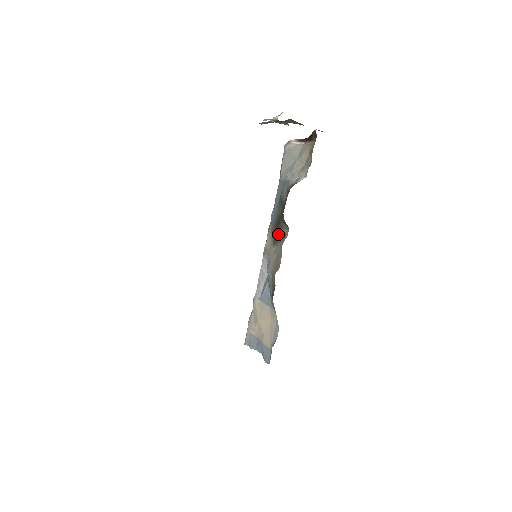
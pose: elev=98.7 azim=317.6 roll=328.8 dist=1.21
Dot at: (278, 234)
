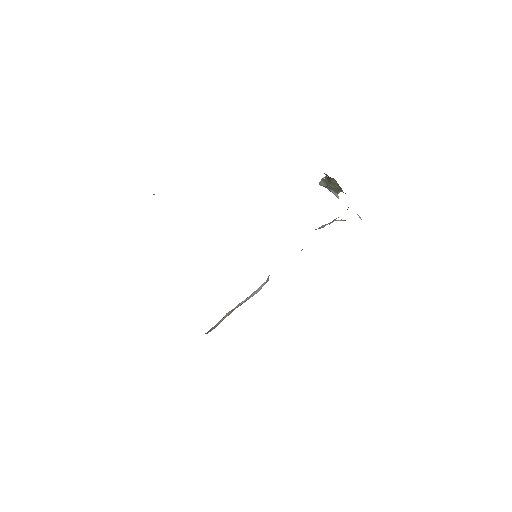
Dot at: occluded
